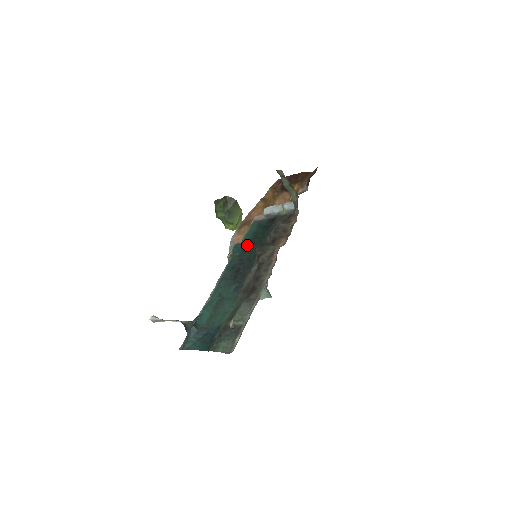
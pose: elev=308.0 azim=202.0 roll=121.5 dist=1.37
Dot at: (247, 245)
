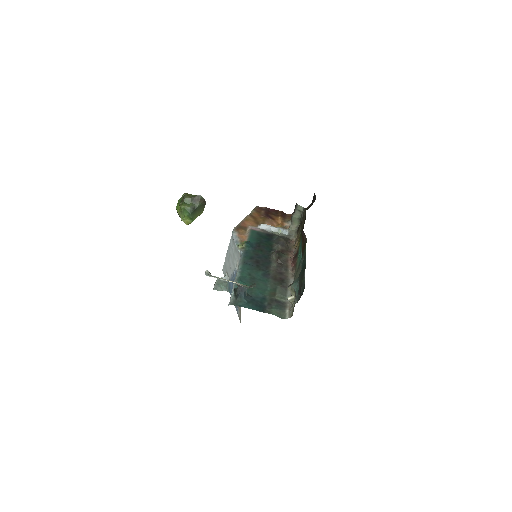
Dot at: (257, 245)
